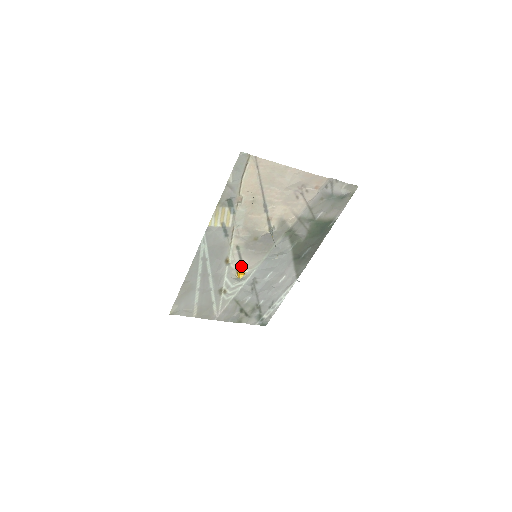
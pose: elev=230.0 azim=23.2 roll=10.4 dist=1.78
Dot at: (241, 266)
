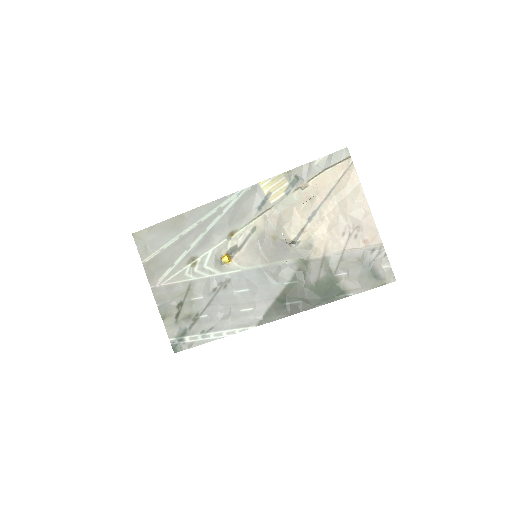
Dot at: (235, 252)
